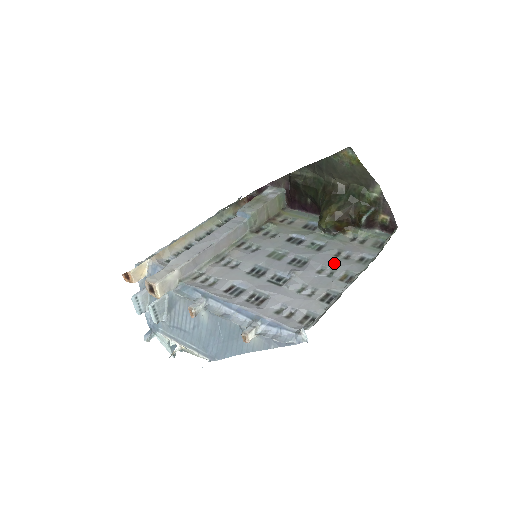
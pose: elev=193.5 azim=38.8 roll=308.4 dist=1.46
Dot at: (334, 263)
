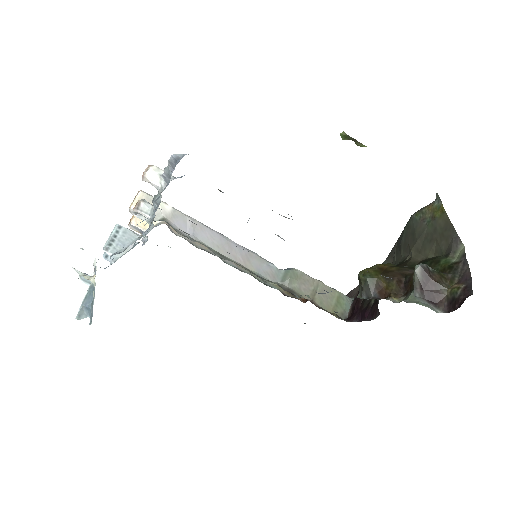
Dot at: occluded
